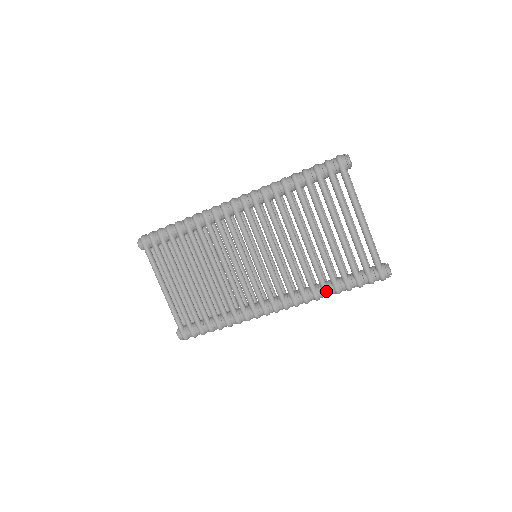
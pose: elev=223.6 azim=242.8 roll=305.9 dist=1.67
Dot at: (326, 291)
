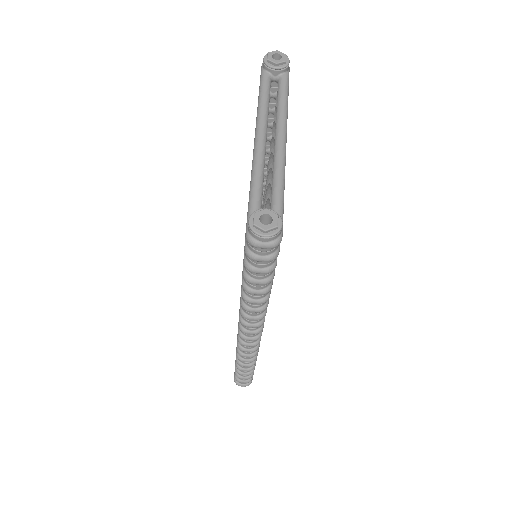
Dot at: (242, 287)
